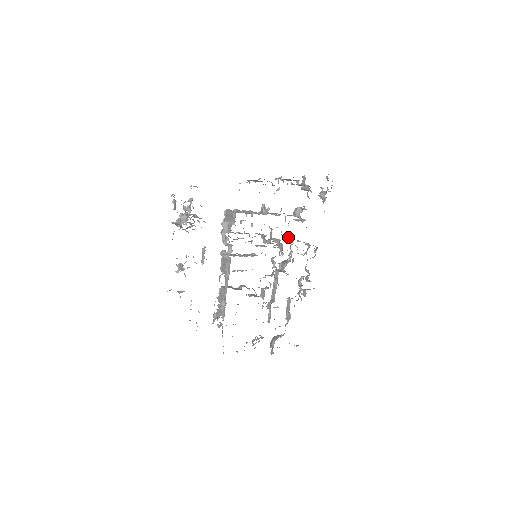
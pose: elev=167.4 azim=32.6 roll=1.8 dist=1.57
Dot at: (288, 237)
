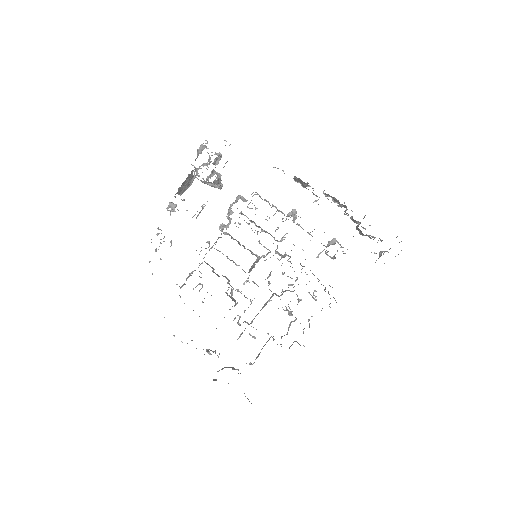
Dot at: occluded
